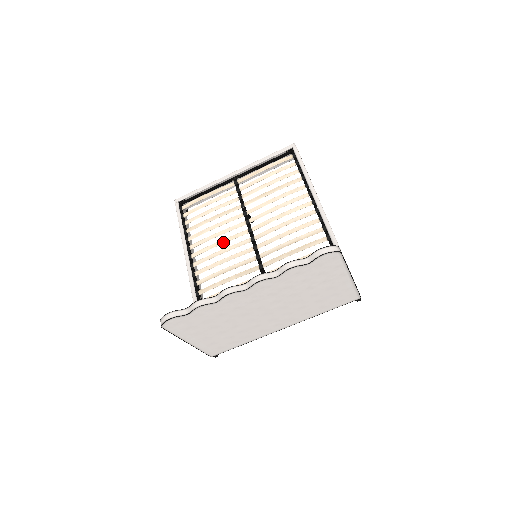
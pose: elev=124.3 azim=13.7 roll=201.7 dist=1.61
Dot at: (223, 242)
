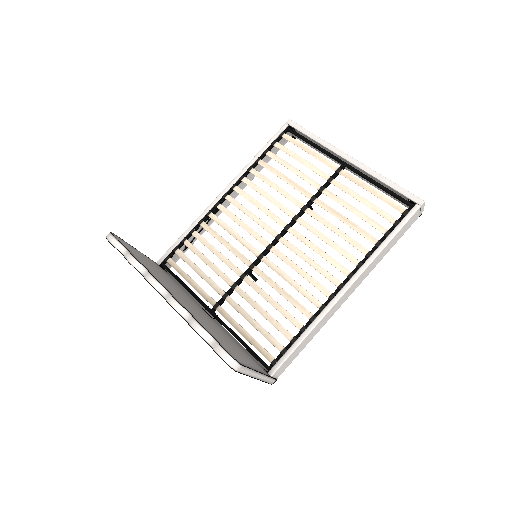
Dot at: (262, 209)
